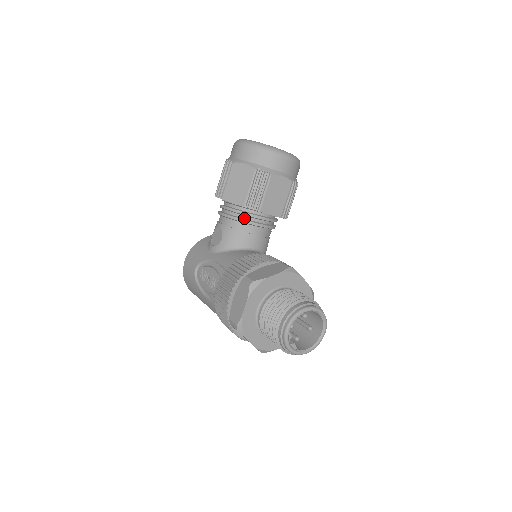
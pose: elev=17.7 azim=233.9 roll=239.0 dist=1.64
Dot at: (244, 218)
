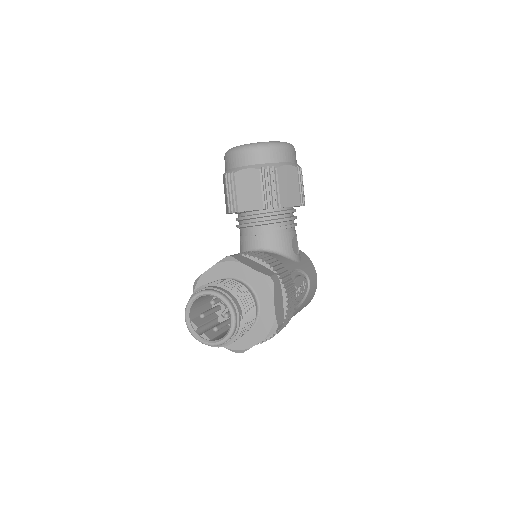
Dot at: (242, 223)
